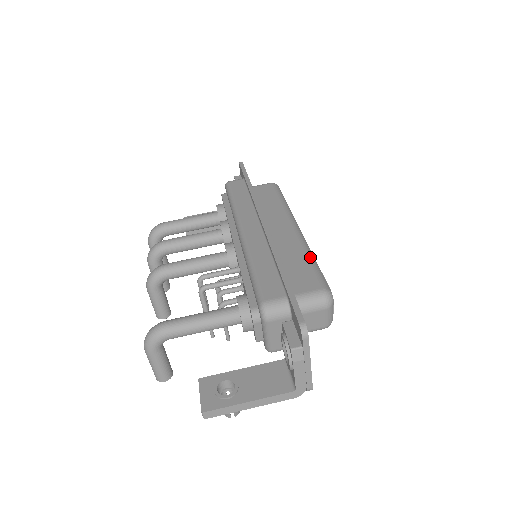
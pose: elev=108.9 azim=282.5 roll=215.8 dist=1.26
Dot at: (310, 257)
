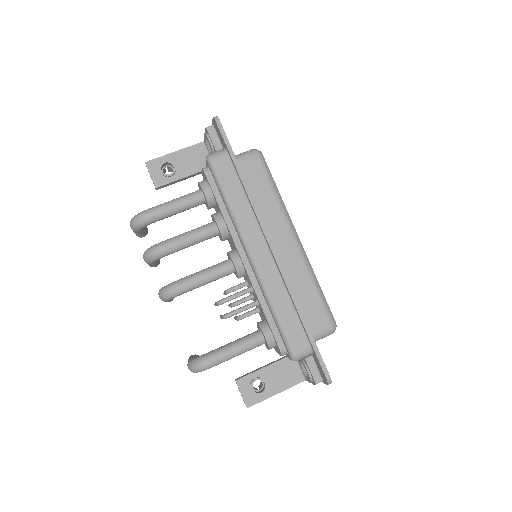
Dot at: (316, 284)
